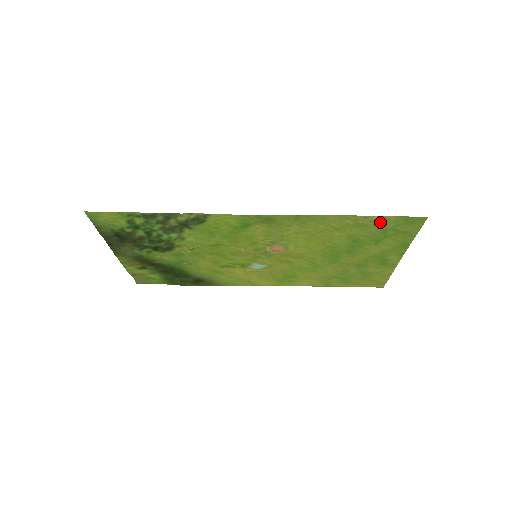
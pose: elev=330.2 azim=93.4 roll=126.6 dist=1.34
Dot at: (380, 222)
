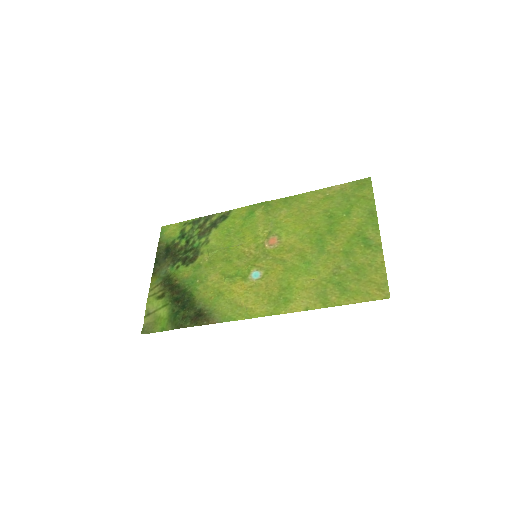
Dot at: (341, 191)
